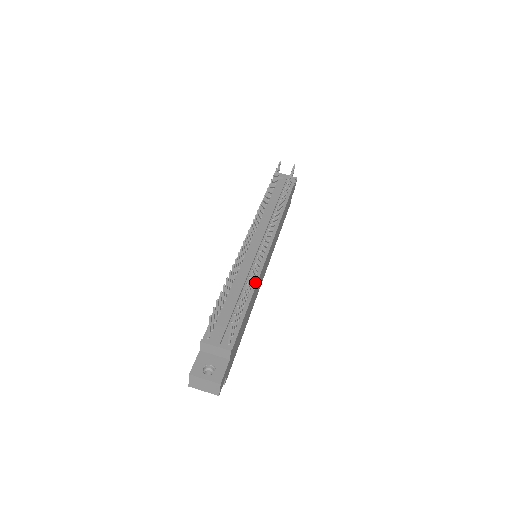
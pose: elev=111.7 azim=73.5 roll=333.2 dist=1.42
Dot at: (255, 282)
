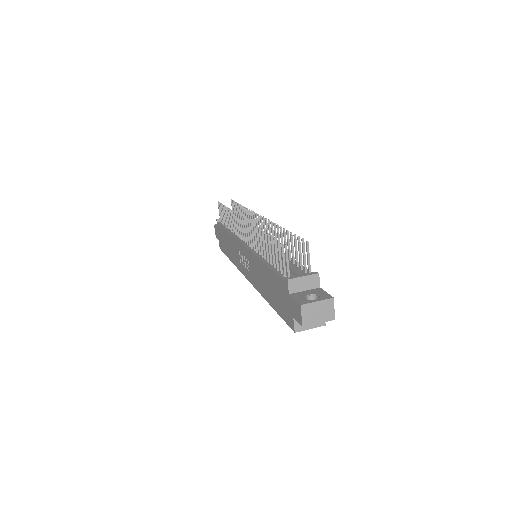
Dot at: occluded
